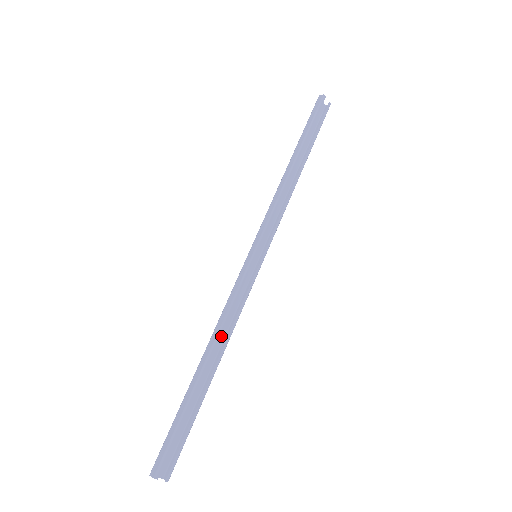
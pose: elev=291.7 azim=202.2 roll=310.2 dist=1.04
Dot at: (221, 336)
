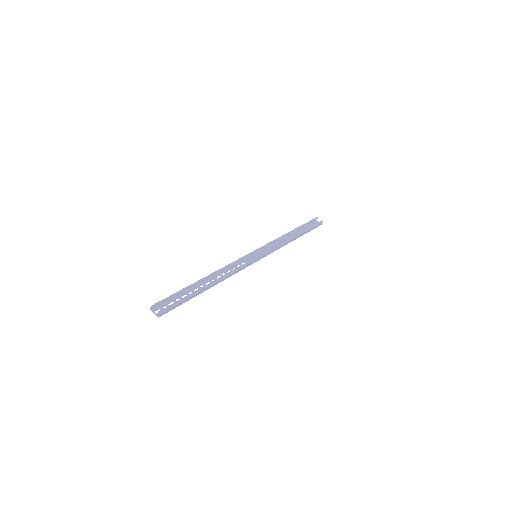
Dot at: occluded
